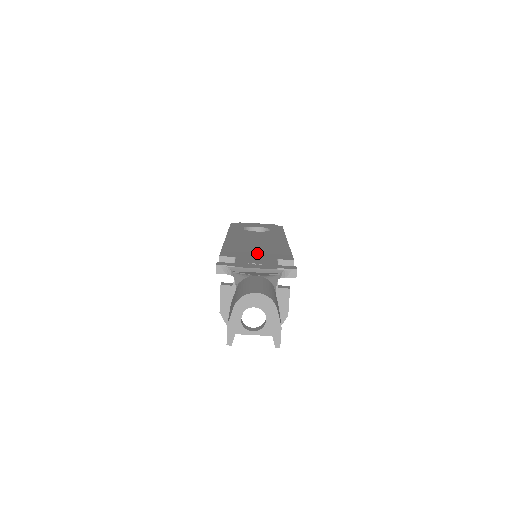
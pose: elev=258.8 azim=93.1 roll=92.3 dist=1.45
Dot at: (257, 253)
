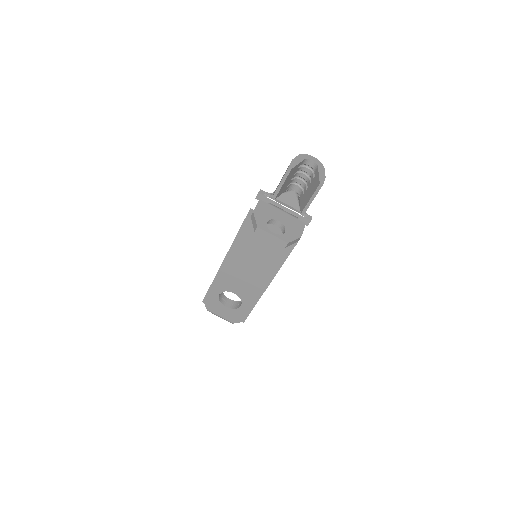
Dot at: occluded
